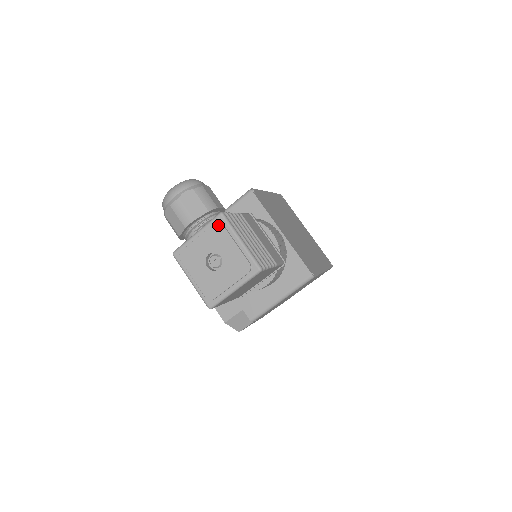
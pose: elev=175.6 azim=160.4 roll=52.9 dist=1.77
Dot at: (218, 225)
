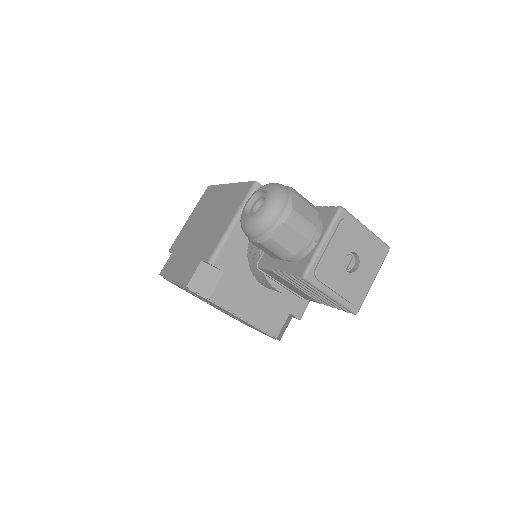
Dot at: (346, 221)
